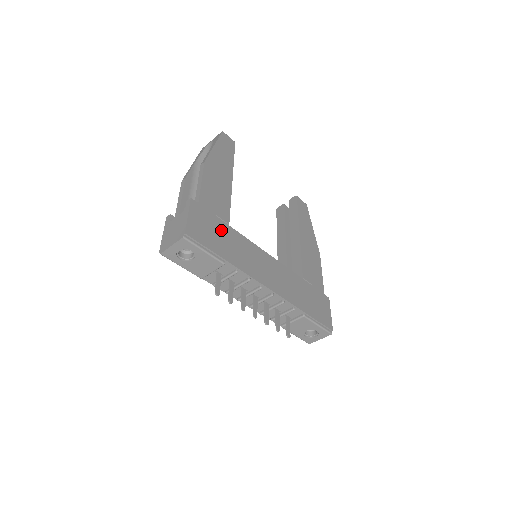
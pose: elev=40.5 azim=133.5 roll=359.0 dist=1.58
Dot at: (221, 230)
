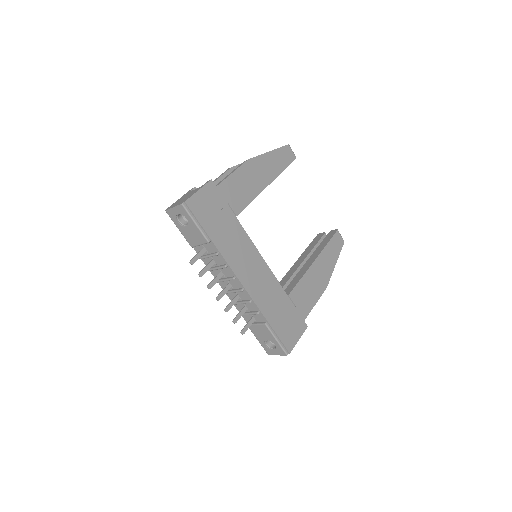
Dot at: (224, 216)
